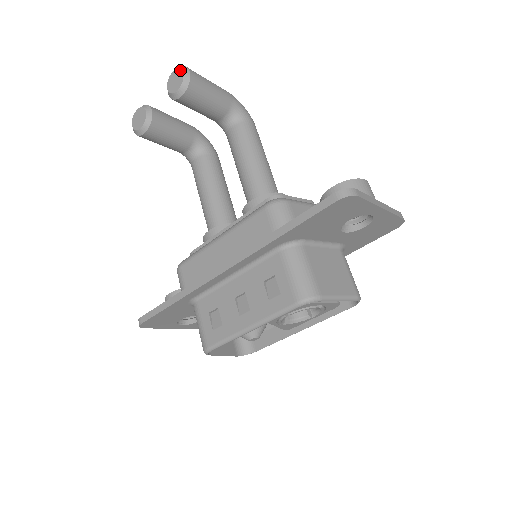
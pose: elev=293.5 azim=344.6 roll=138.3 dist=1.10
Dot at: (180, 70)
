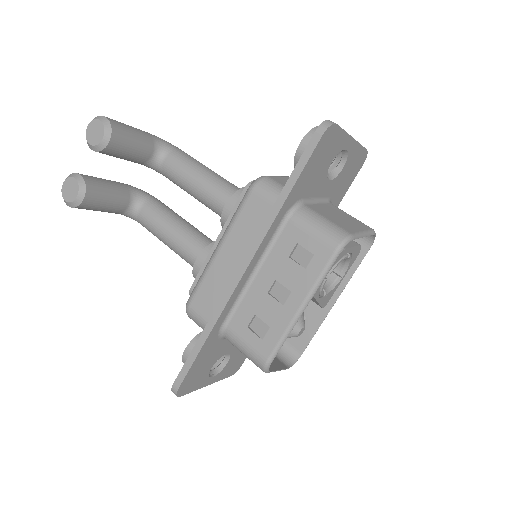
Dot at: (95, 120)
